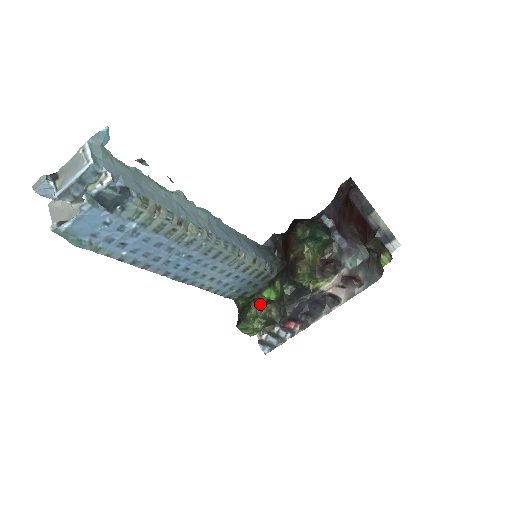
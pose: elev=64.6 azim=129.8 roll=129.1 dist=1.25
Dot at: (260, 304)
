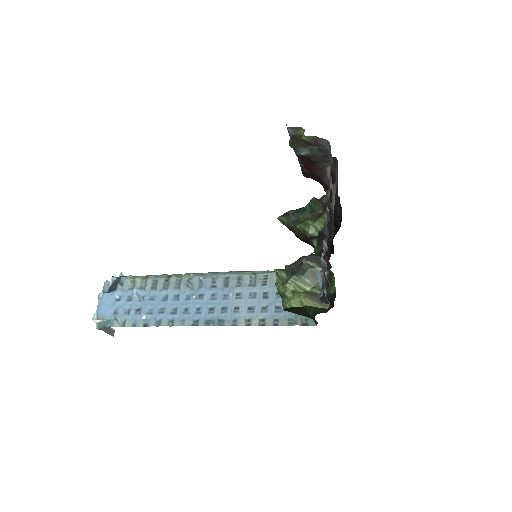
Dot at: occluded
